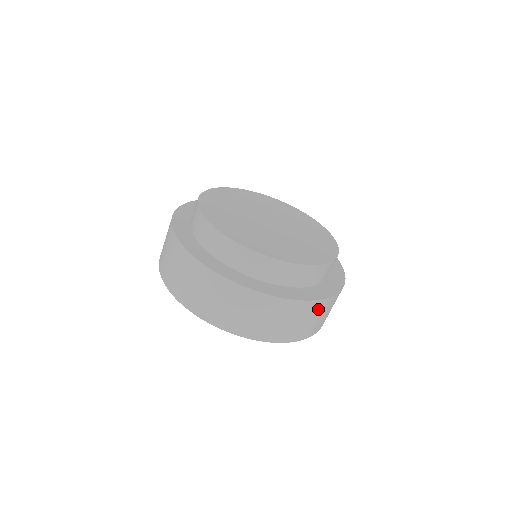
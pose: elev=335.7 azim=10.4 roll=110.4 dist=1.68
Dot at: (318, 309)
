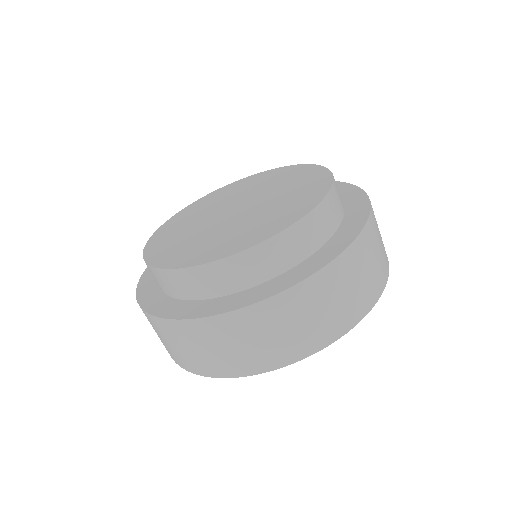
Dot at: occluded
